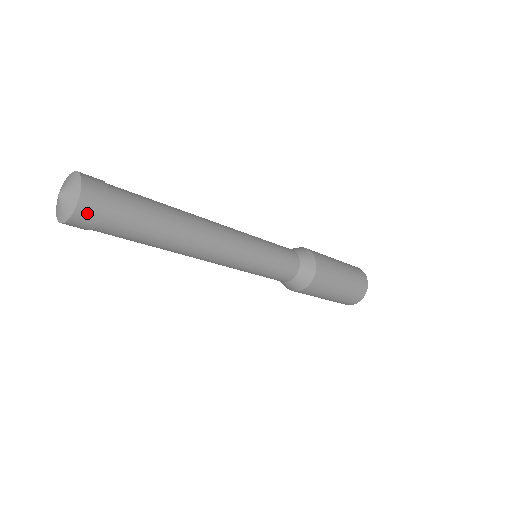
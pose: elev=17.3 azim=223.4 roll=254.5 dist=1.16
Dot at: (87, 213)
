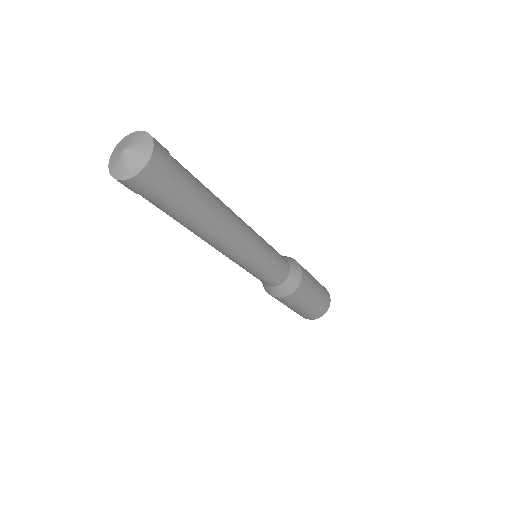
Dot at: (150, 177)
